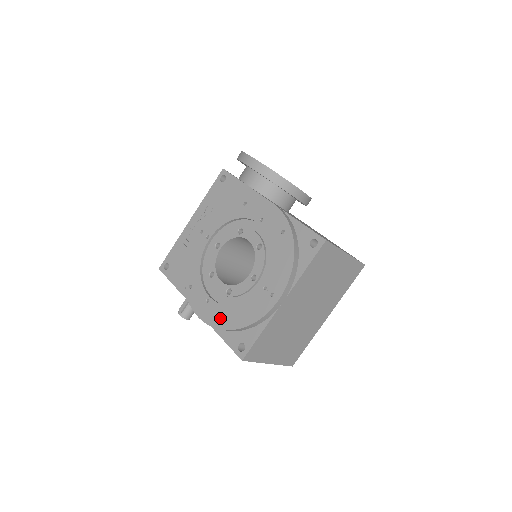
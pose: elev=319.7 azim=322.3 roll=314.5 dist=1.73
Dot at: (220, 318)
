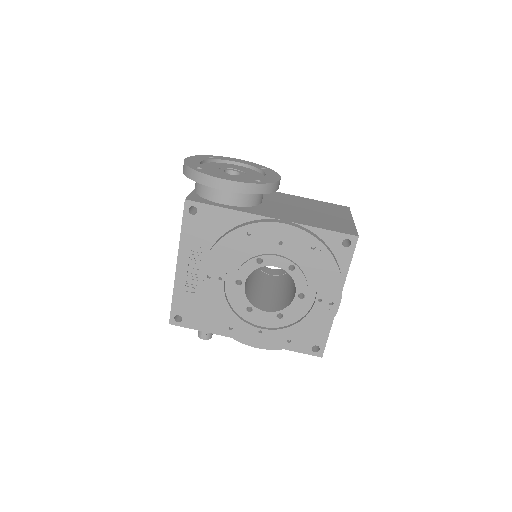
Dot at: (284, 340)
